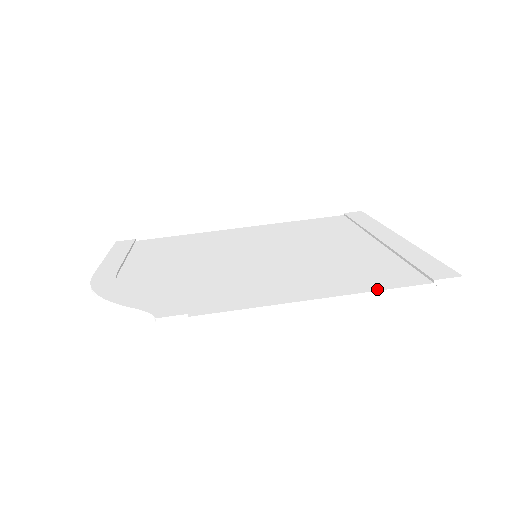
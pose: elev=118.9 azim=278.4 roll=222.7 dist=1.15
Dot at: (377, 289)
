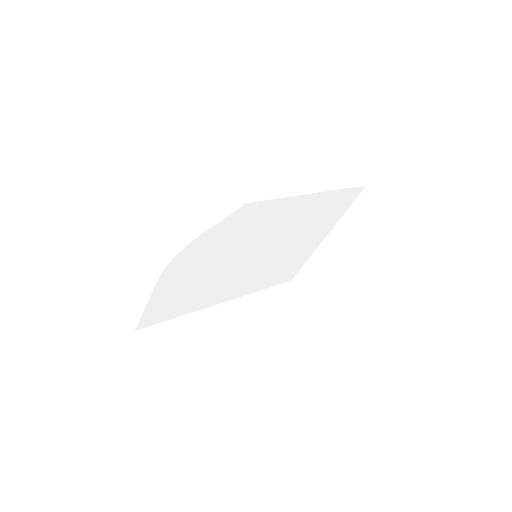
Dot at: (335, 190)
